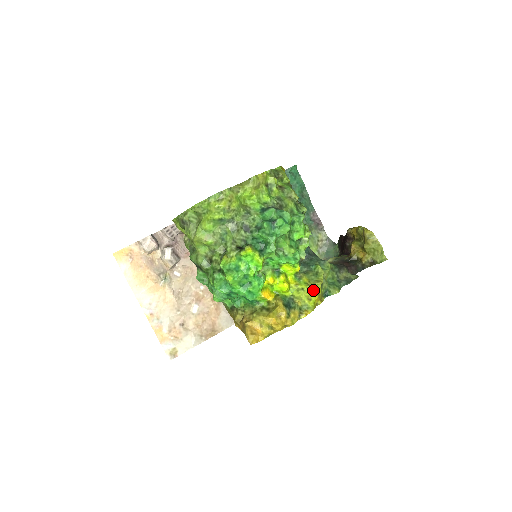
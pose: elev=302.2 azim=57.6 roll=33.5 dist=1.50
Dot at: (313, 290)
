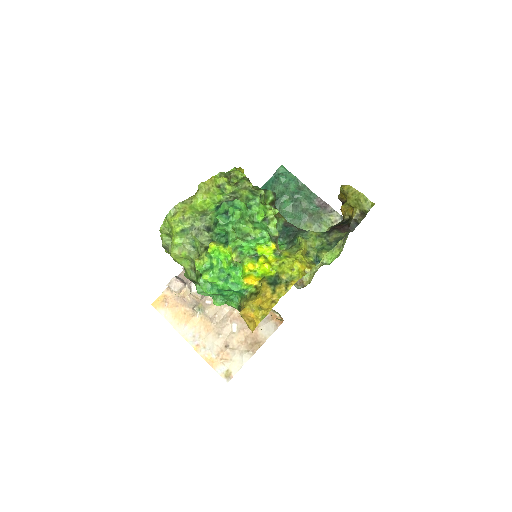
Dot at: (293, 260)
